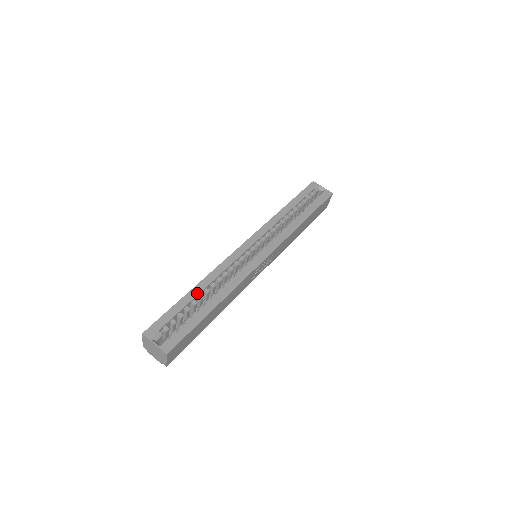
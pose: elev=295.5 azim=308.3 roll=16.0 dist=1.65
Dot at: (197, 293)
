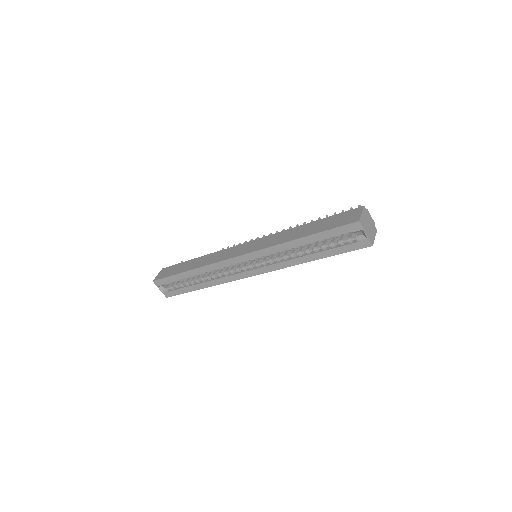
Dot at: (190, 275)
